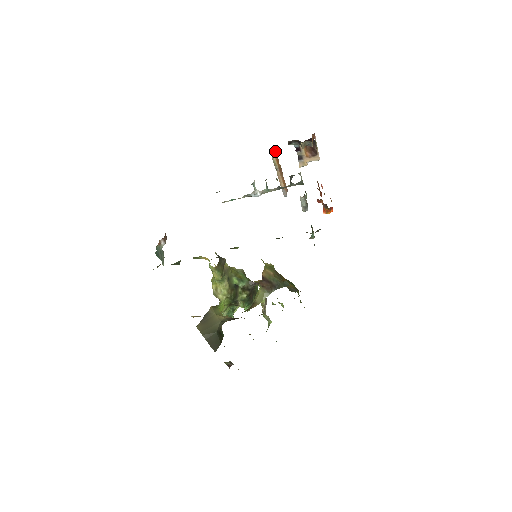
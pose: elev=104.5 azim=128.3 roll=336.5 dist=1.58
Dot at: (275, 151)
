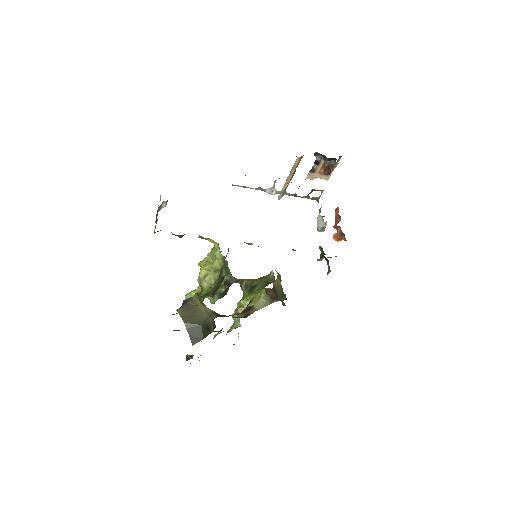
Dot at: (302, 156)
